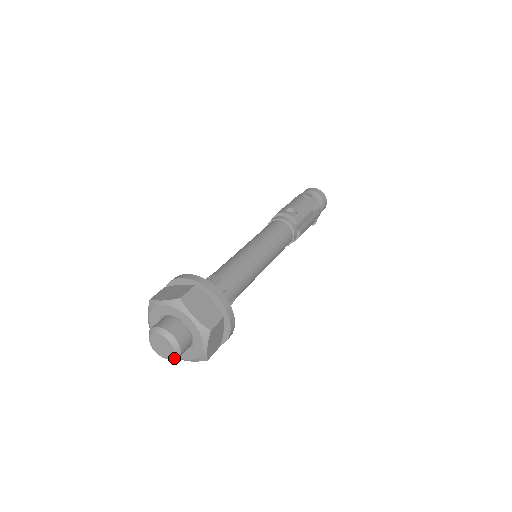
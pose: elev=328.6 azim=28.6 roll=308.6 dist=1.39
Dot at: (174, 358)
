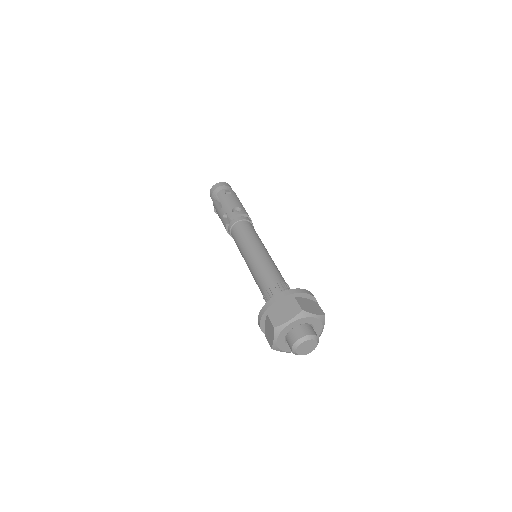
Dot at: occluded
